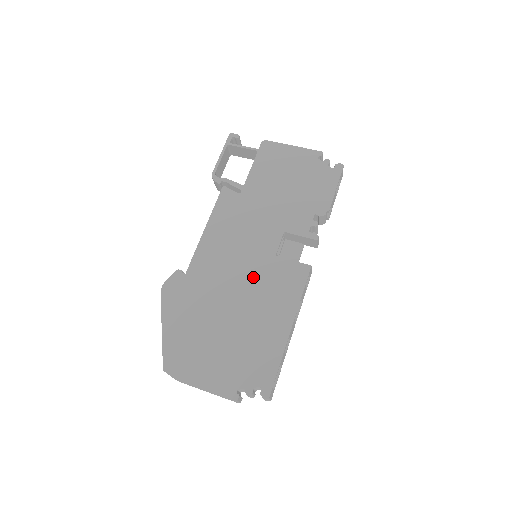
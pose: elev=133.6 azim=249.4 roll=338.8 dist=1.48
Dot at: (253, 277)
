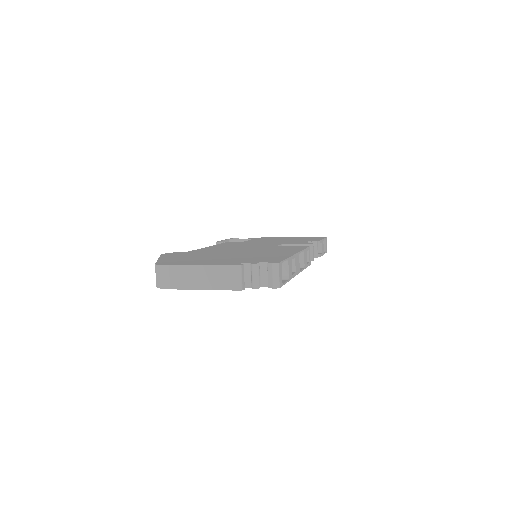
Dot at: (255, 249)
